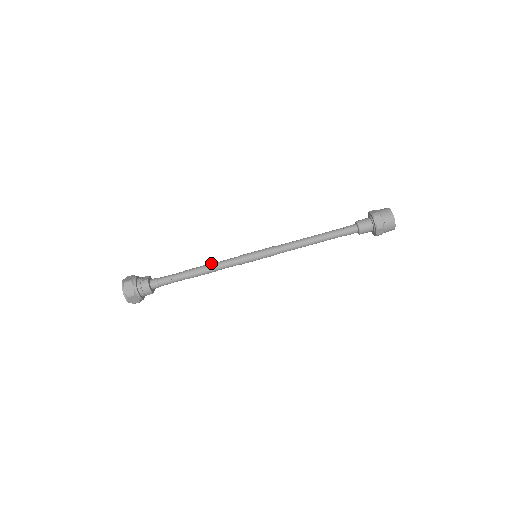
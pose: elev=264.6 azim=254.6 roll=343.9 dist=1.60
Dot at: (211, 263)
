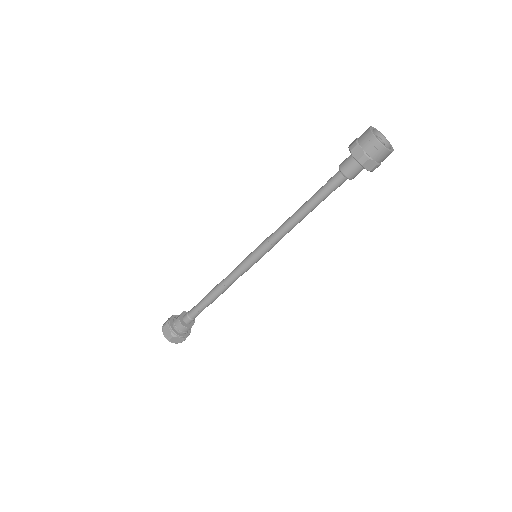
Dot at: occluded
